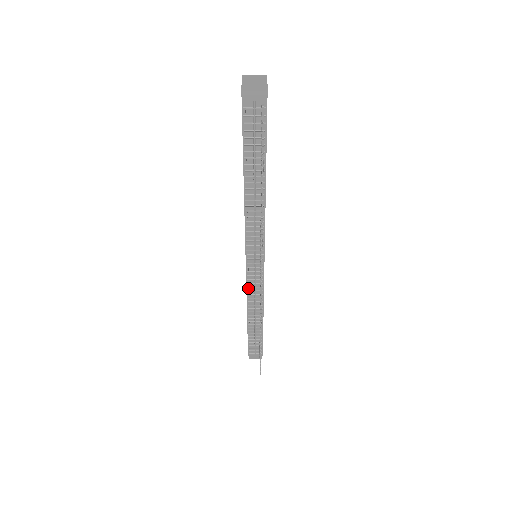
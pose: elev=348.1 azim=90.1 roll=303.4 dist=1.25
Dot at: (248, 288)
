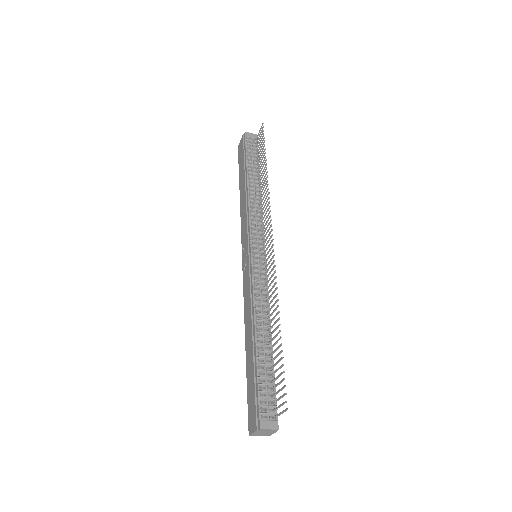
Dot at: (253, 282)
